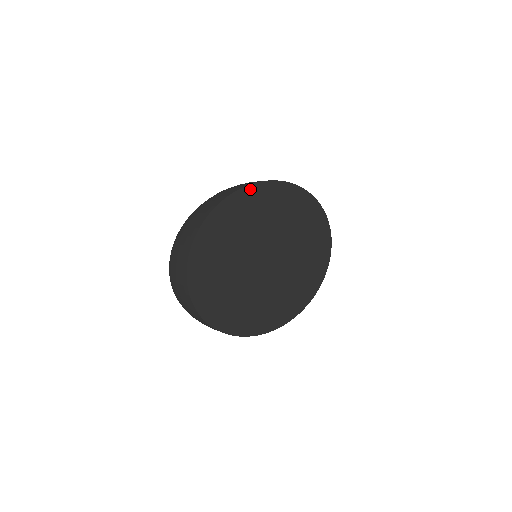
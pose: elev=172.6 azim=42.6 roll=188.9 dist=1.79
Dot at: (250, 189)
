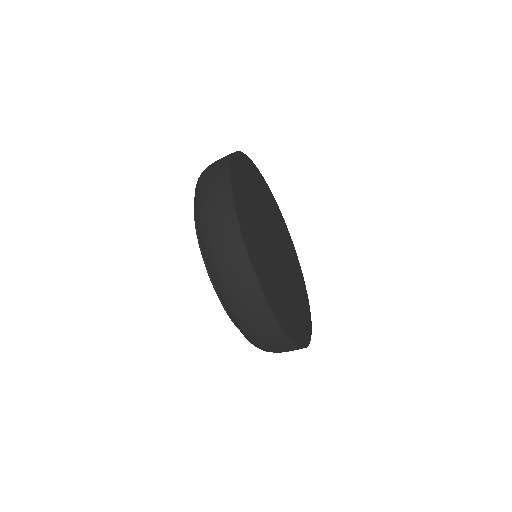
Dot at: (284, 223)
